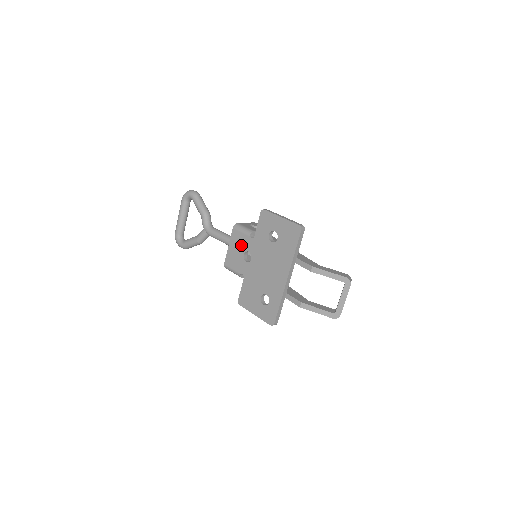
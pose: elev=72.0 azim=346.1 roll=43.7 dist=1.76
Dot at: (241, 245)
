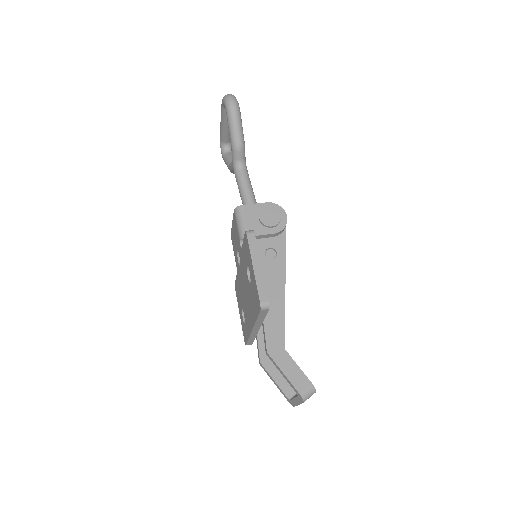
Dot at: (236, 239)
